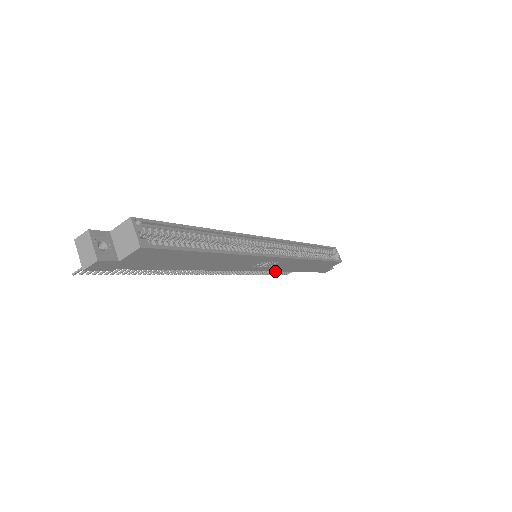
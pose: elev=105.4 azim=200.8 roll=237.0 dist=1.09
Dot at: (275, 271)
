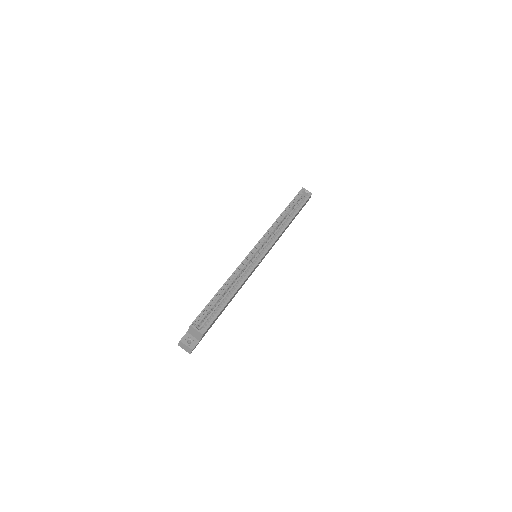
Dot at: occluded
